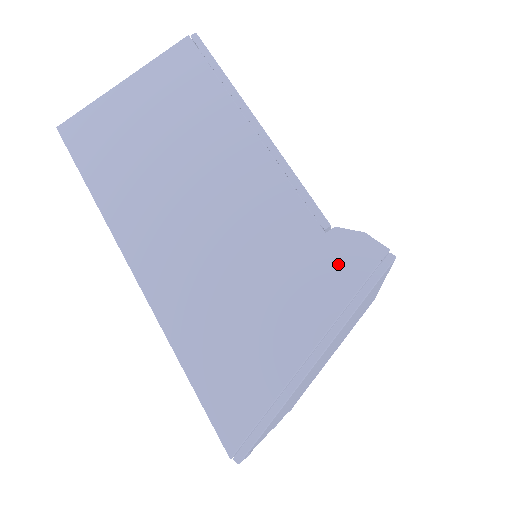
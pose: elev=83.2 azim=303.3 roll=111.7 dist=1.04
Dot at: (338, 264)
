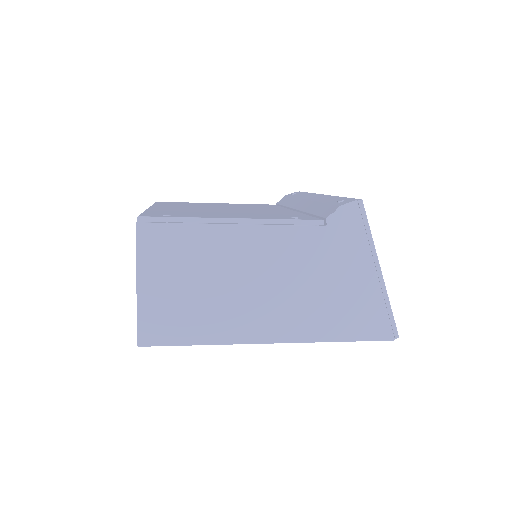
Dot at: (346, 231)
